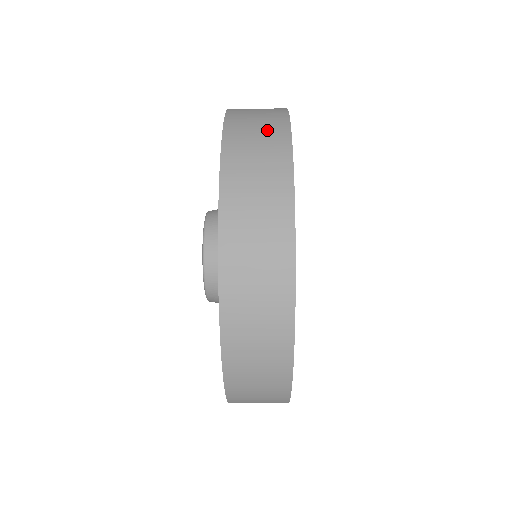
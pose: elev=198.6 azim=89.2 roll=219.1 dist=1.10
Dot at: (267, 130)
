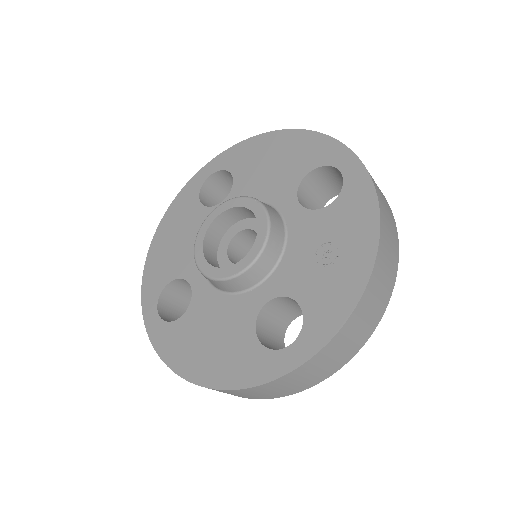
Dot at: (392, 226)
